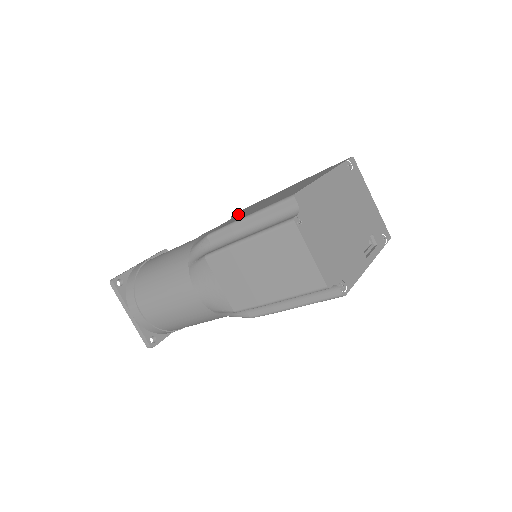
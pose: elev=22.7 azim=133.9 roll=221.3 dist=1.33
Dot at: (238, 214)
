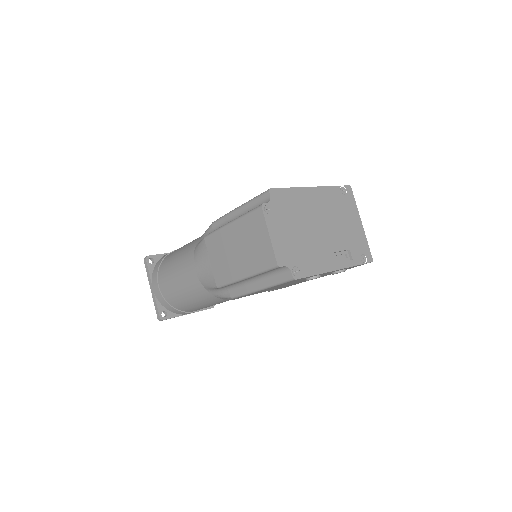
Dot at: occluded
